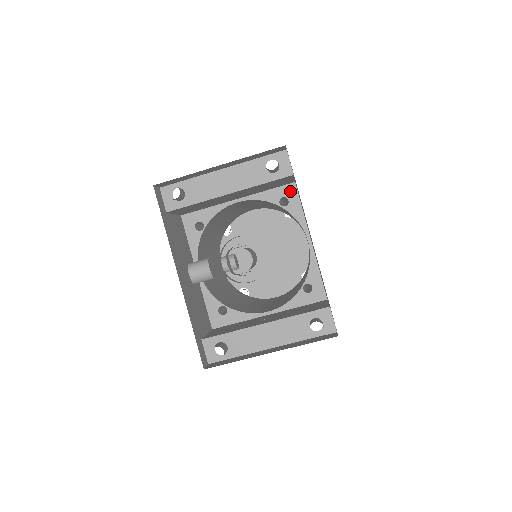
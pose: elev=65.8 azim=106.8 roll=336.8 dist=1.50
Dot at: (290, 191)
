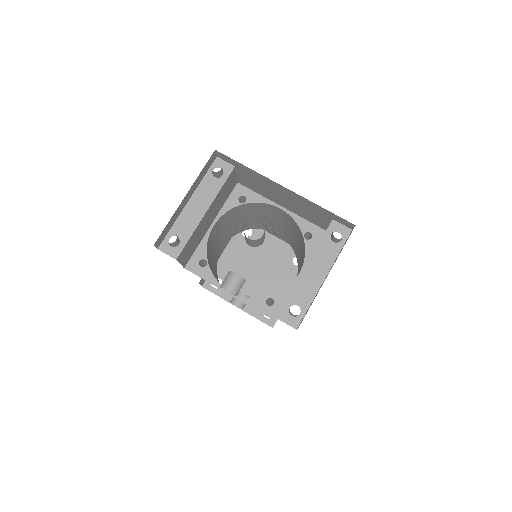
Dot at: (240, 190)
